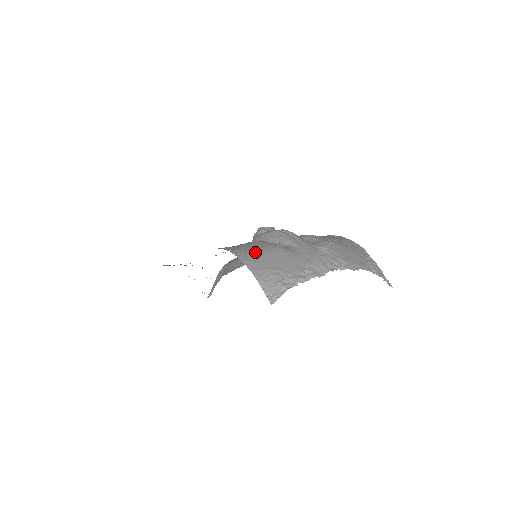
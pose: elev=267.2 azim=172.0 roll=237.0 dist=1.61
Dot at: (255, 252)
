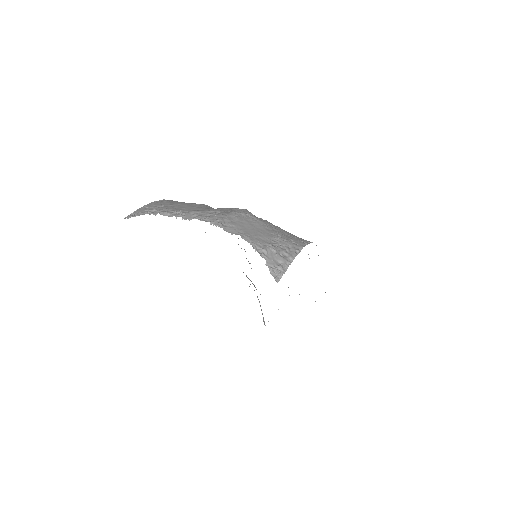
Dot at: (182, 202)
